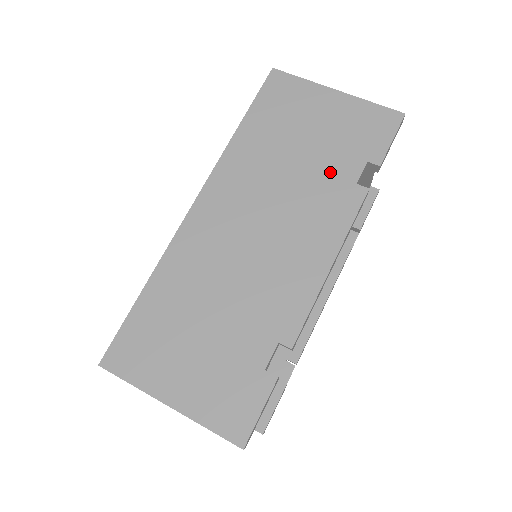
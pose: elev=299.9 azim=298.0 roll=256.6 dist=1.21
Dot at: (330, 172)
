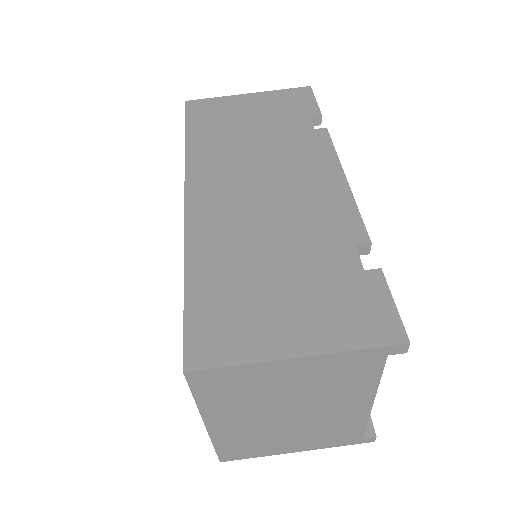
Dot at: (288, 132)
